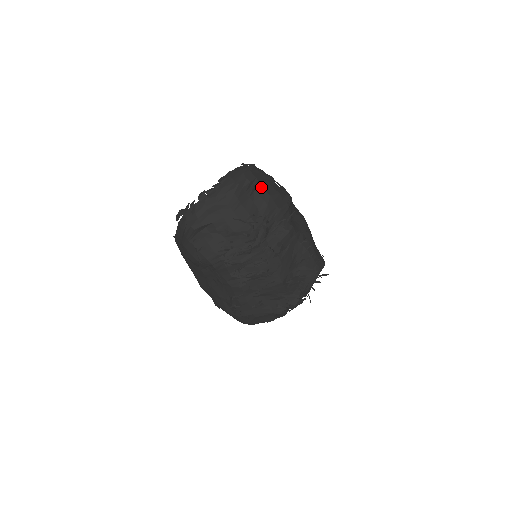
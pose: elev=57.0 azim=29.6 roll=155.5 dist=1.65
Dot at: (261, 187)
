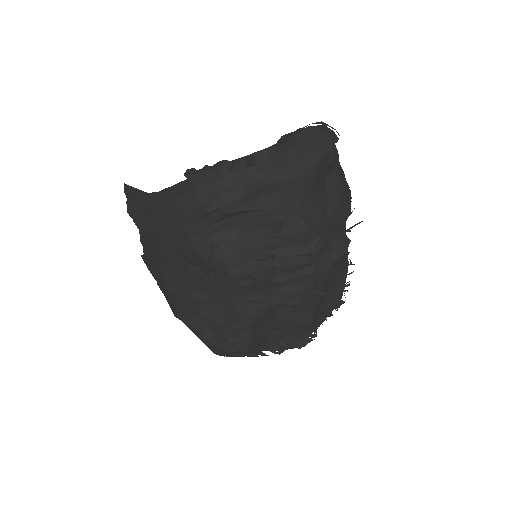
Dot at: (337, 171)
